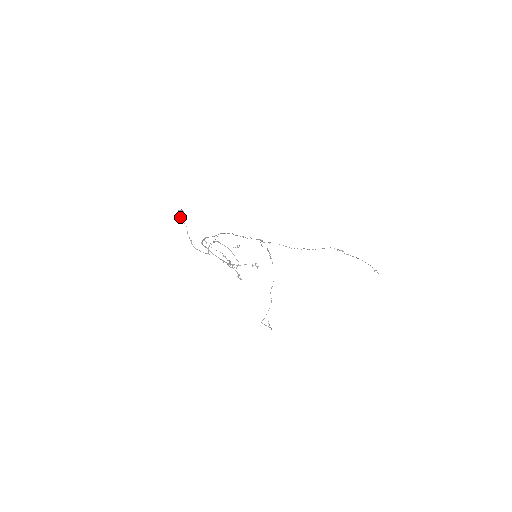
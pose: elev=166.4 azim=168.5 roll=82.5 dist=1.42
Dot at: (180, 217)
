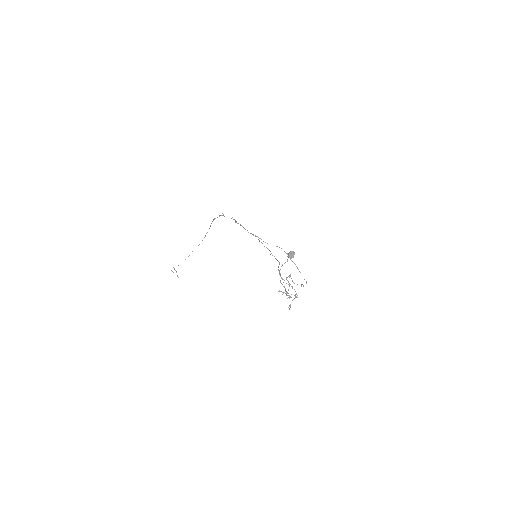
Dot at: (291, 258)
